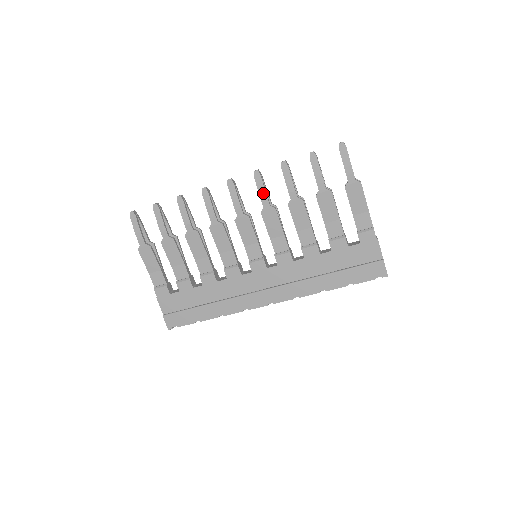
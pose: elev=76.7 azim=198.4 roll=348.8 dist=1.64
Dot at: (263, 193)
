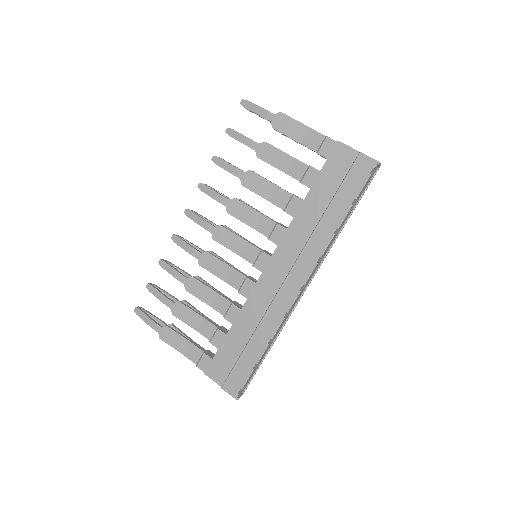
Dot at: (216, 195)
